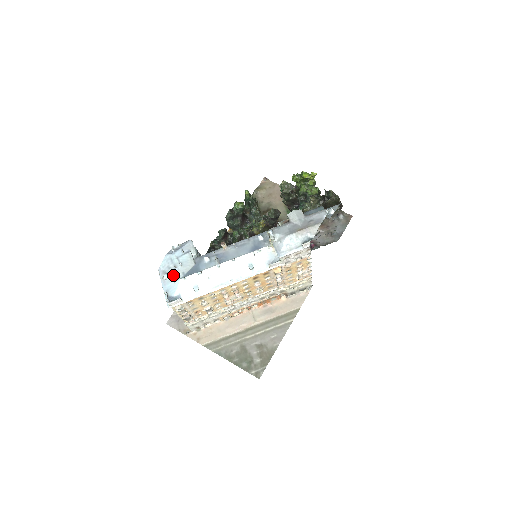
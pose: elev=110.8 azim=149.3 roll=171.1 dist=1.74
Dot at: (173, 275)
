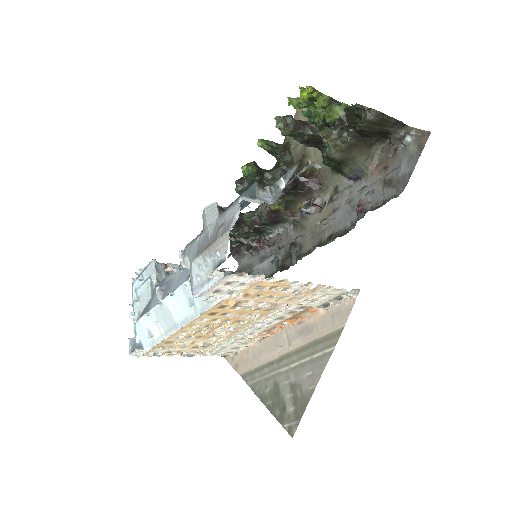
Dot at: (130, 316)
